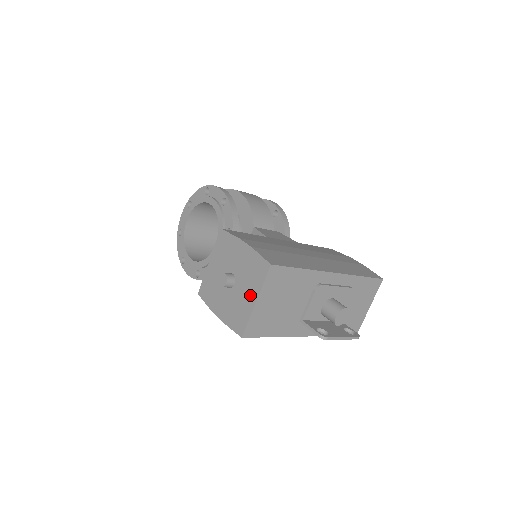
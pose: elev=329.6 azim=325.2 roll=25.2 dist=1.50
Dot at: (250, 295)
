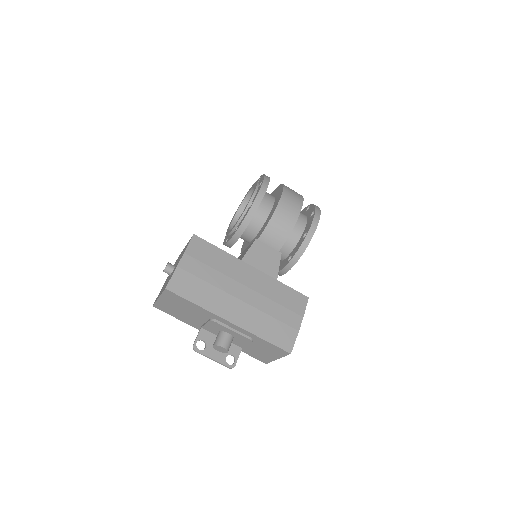
Dot at: occluded
